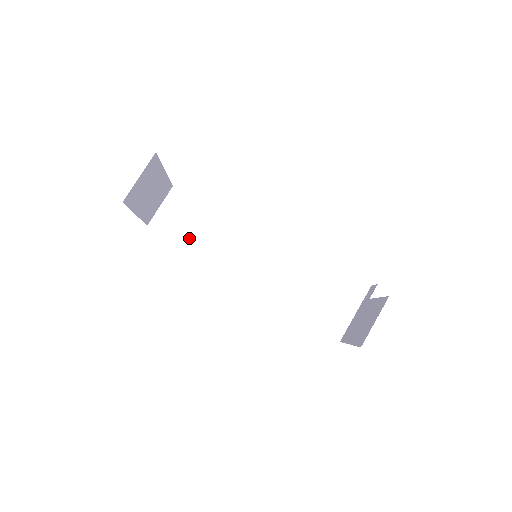
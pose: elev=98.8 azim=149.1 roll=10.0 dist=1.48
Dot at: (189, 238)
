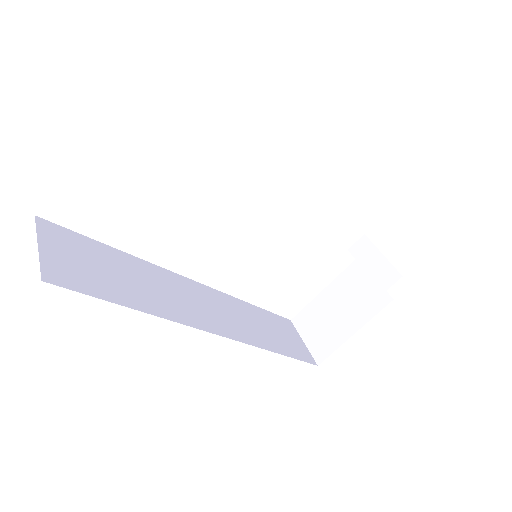
Dot at: (120, 291)
